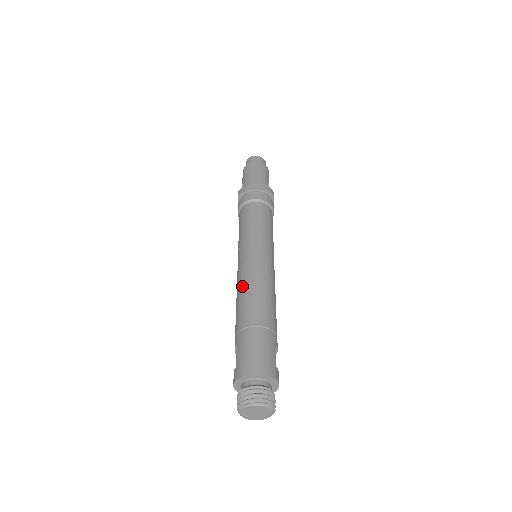
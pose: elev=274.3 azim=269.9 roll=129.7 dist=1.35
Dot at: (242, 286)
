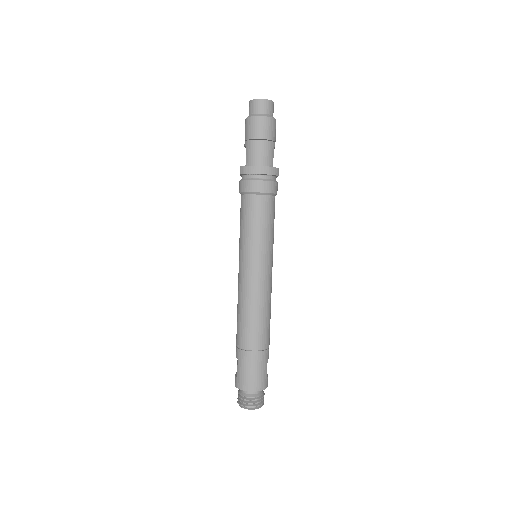
Dot at: (243, 305)
